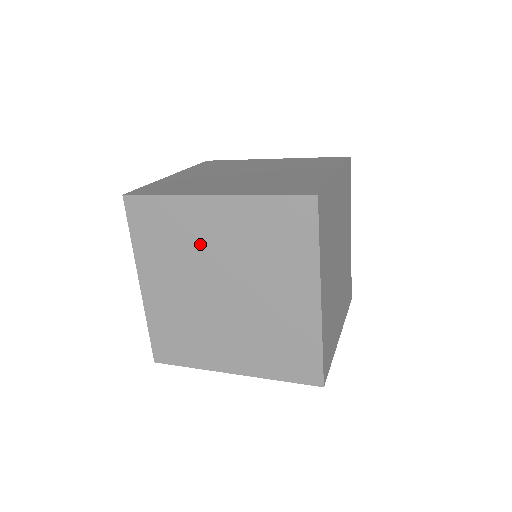
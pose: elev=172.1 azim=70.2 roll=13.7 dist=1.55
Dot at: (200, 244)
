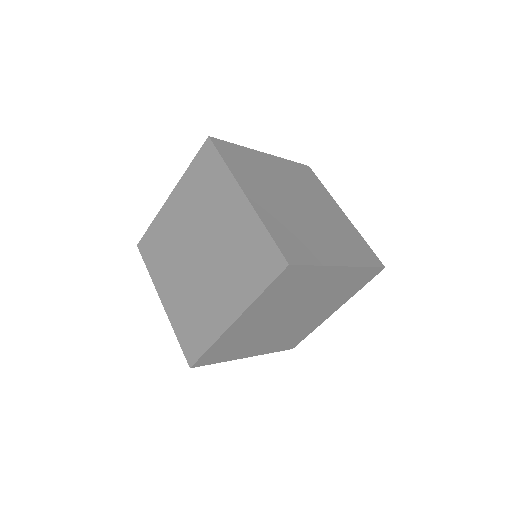
Dot at: (214, 213)
